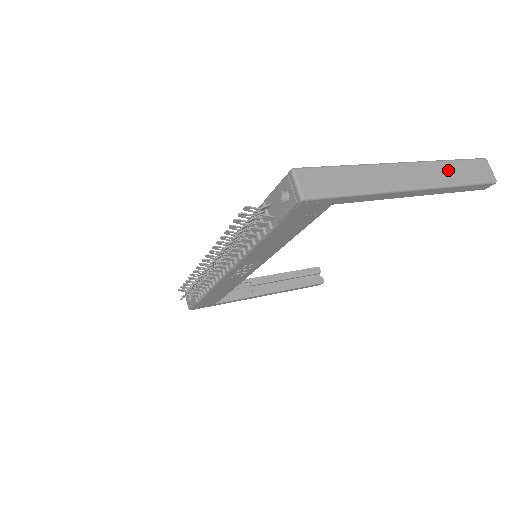
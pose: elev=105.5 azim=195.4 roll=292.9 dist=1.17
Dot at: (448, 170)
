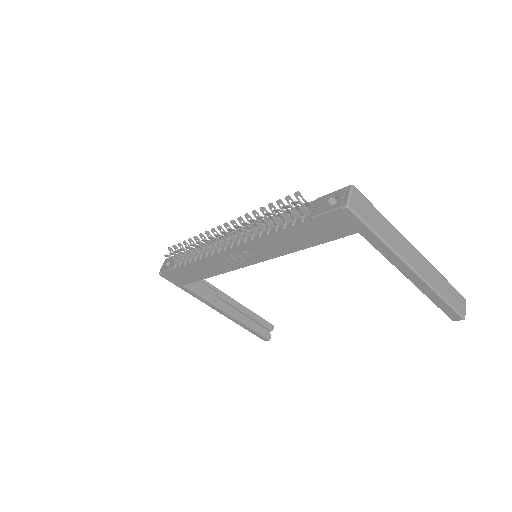
Dot at: (440, 281)
